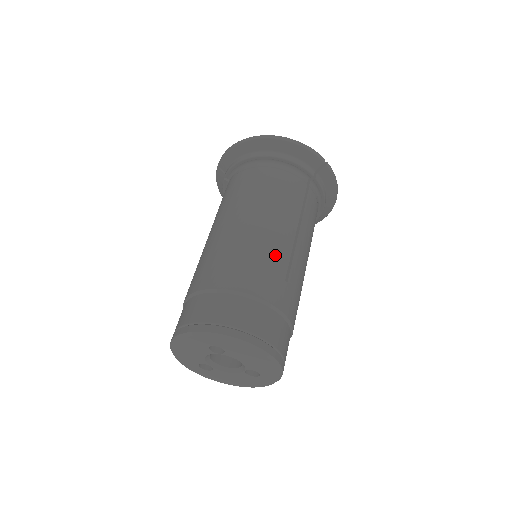
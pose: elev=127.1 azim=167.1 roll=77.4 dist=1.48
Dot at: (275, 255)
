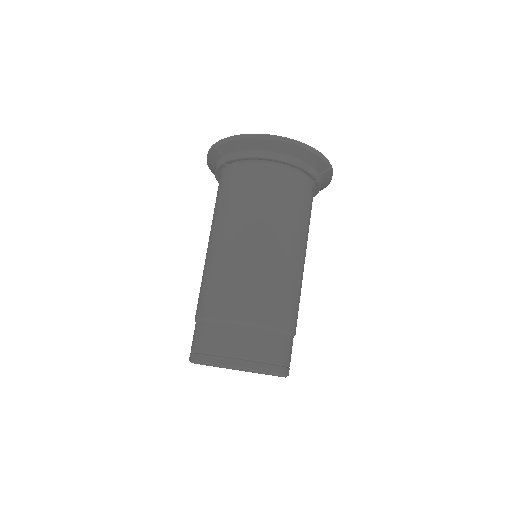
Dot at: (290, 281)
